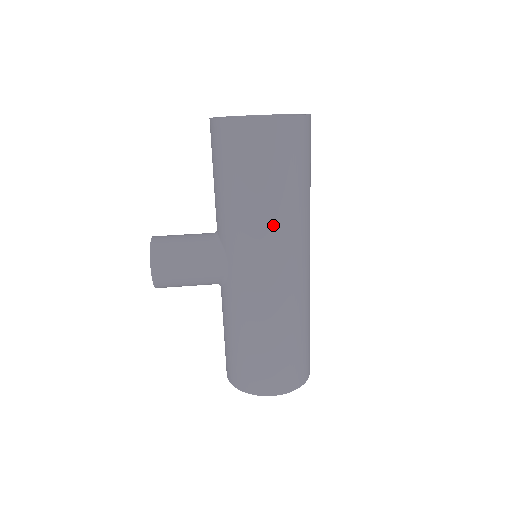
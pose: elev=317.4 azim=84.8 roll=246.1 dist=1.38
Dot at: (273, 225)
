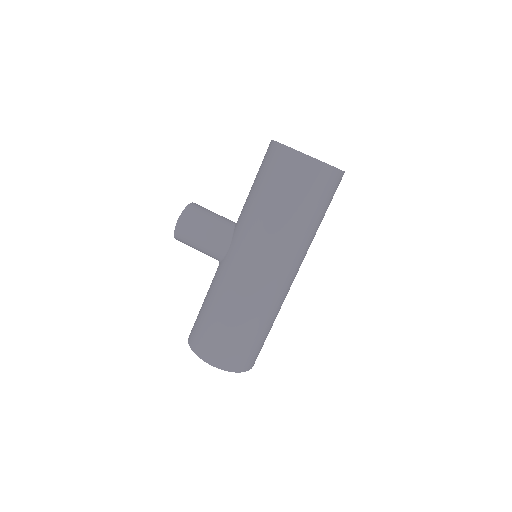
Dot at: (271, 233)
